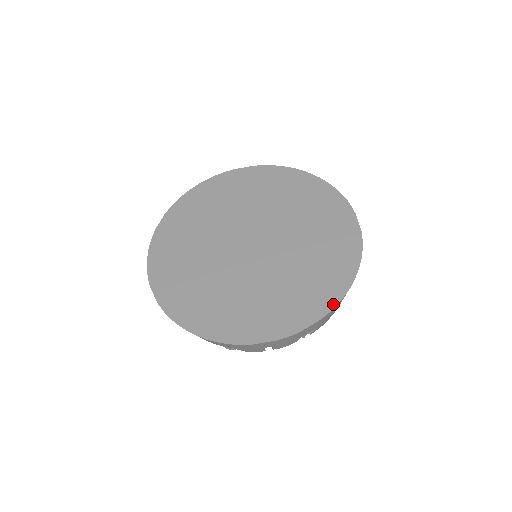
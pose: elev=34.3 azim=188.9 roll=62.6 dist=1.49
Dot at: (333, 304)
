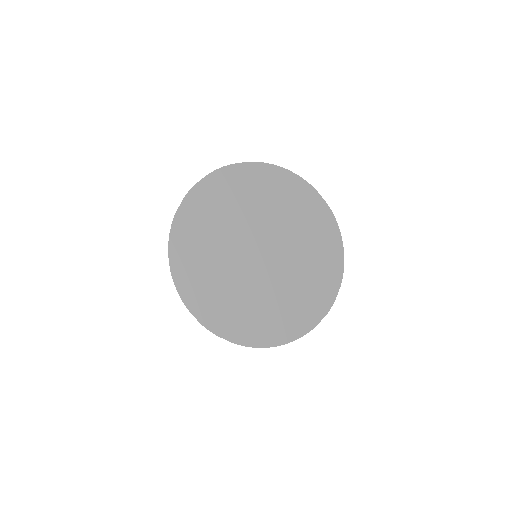
Dot at: (249, 344)
